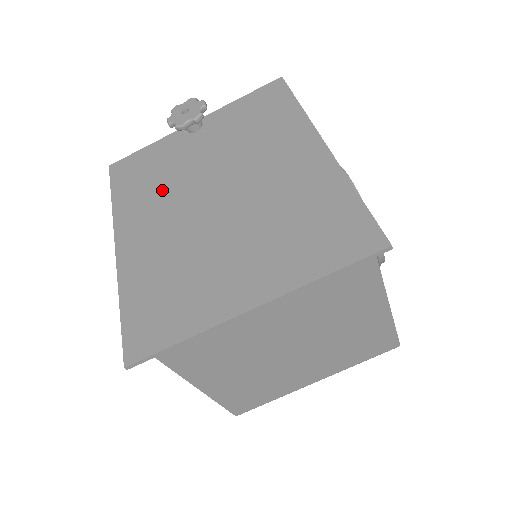
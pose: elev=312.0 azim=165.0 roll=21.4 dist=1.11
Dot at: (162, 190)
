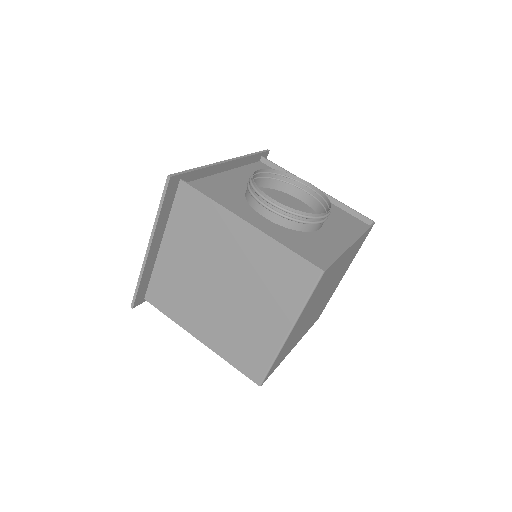
Dot at: occluded
